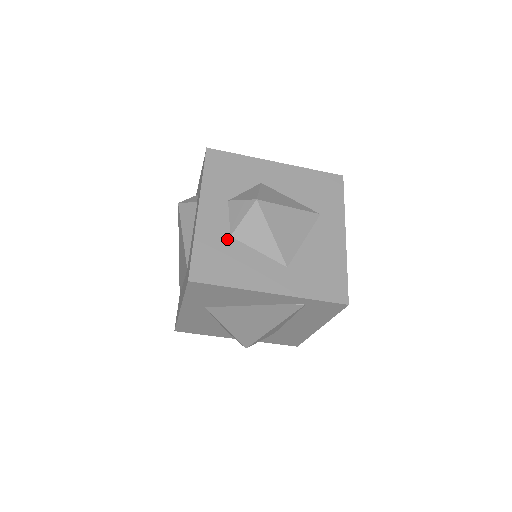
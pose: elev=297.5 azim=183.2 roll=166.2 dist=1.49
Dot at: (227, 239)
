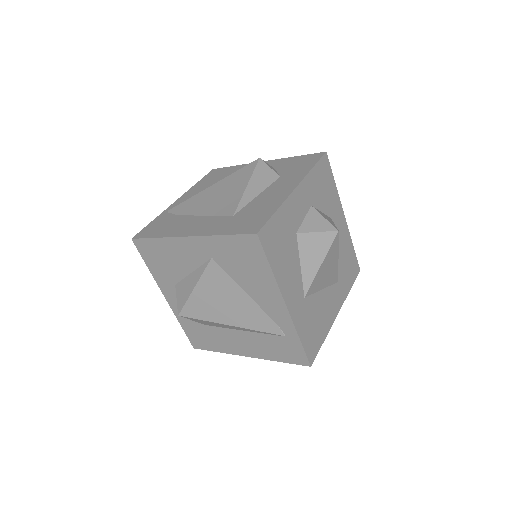
Dot at: (294, 233)
